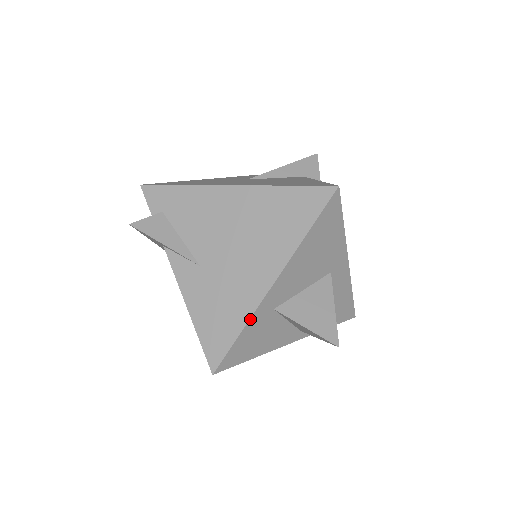
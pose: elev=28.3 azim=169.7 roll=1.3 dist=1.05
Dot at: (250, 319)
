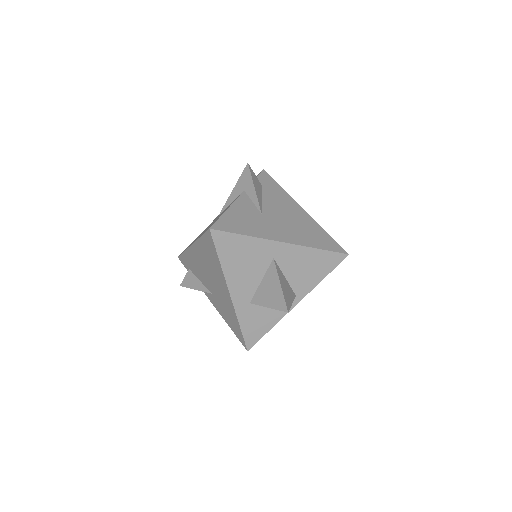
Dot at: (237, 317)
